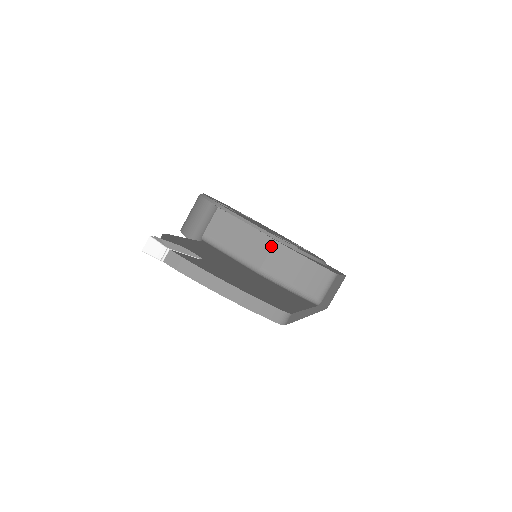
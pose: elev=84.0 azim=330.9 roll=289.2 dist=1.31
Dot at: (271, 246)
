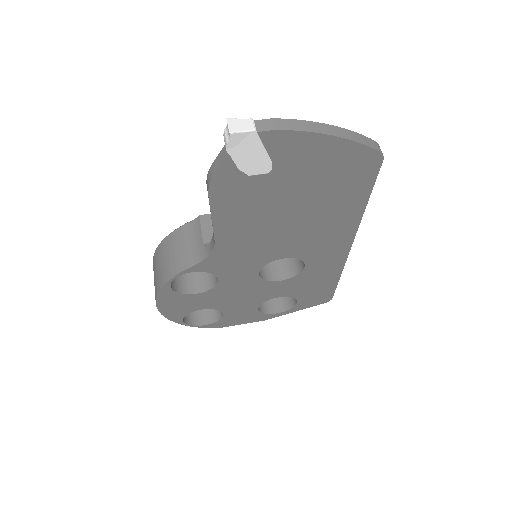
Dot at: occluded
